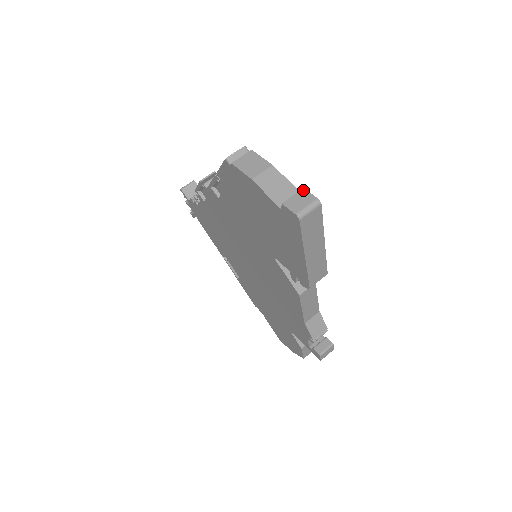
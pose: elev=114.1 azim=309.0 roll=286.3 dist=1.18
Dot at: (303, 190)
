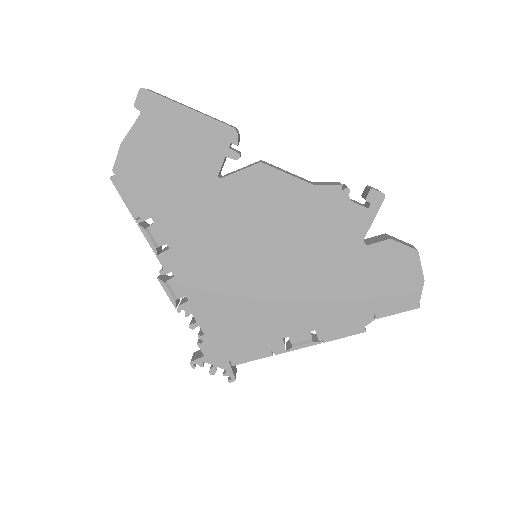
Dot at: occluded
